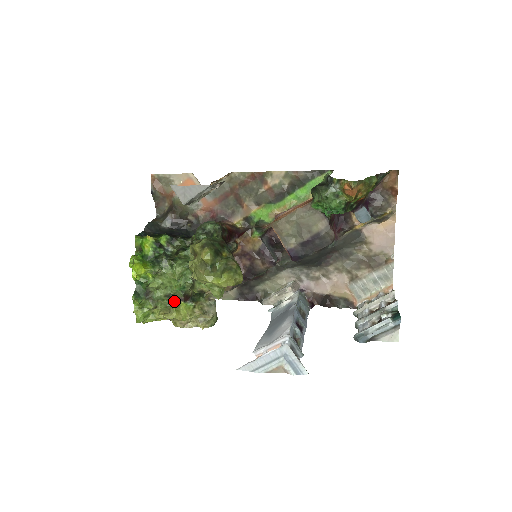
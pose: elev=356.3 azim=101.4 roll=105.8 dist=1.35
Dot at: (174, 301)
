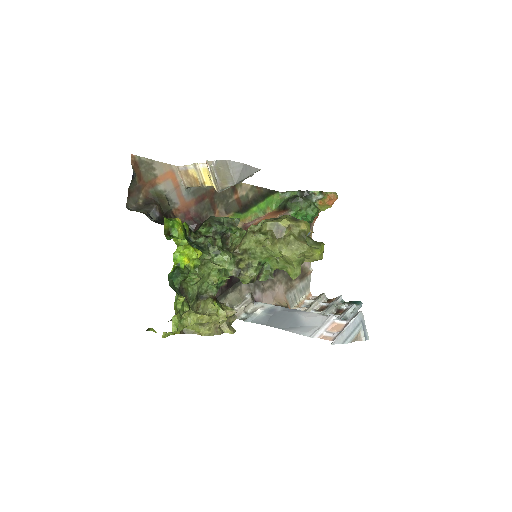
Dot at: (210, 299)
